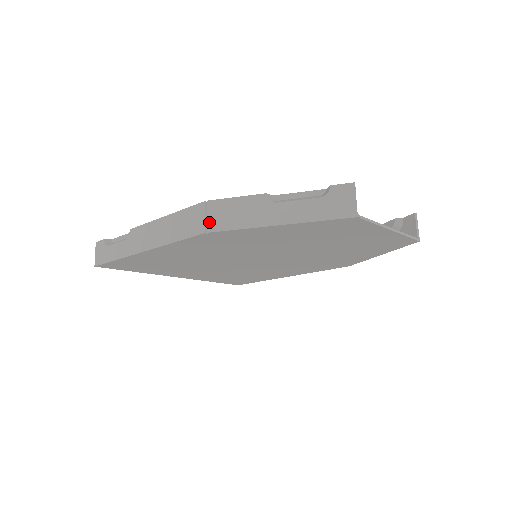
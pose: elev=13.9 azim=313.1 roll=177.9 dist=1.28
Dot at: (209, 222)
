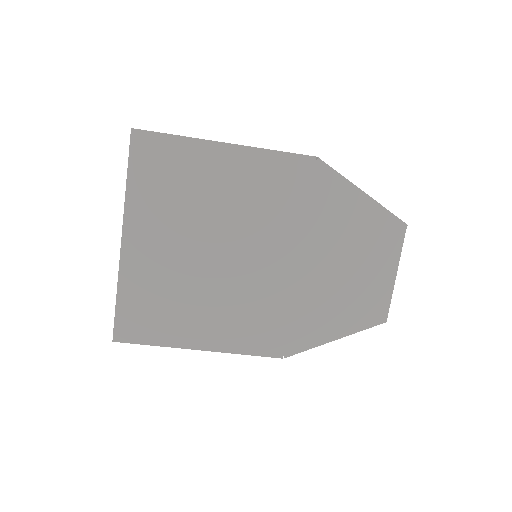
Dot at: occluded
